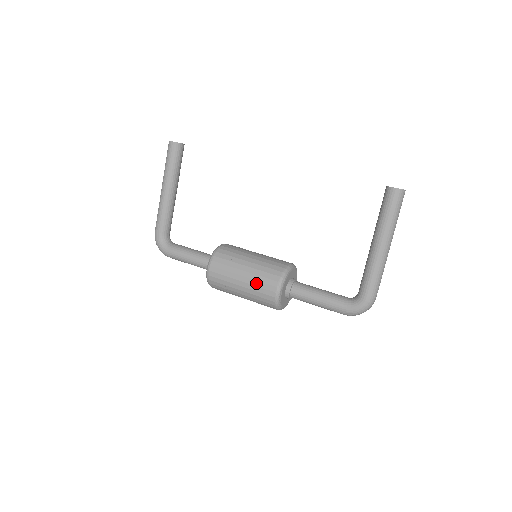
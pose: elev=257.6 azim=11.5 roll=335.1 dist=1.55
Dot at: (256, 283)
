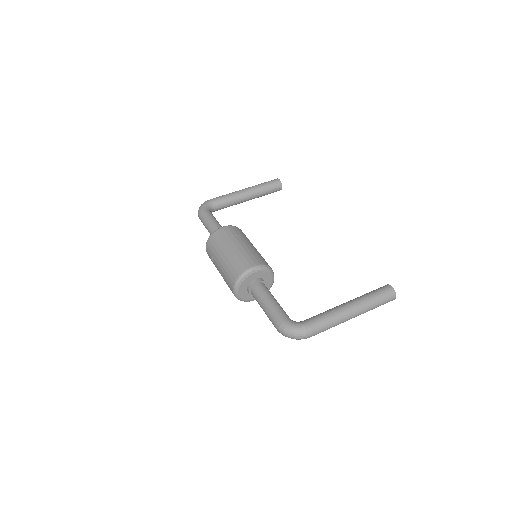
Dot at: (245, 254)
